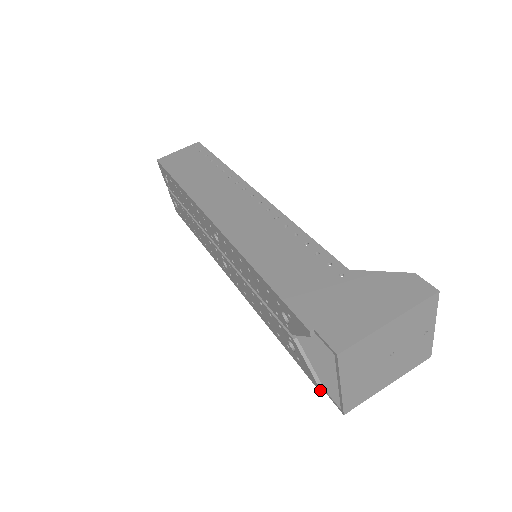
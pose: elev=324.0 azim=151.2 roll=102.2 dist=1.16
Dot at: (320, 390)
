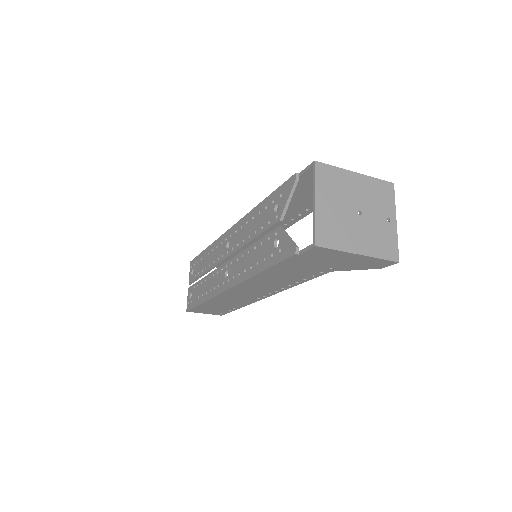
Dot at: (296, 252)
